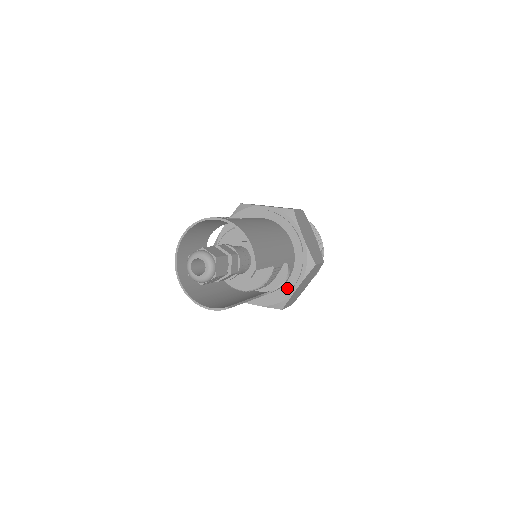
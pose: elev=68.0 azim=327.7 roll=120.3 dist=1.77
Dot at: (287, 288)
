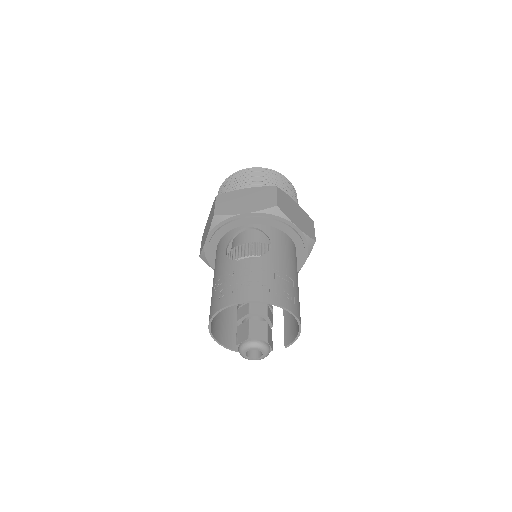
Dot at: occluded
